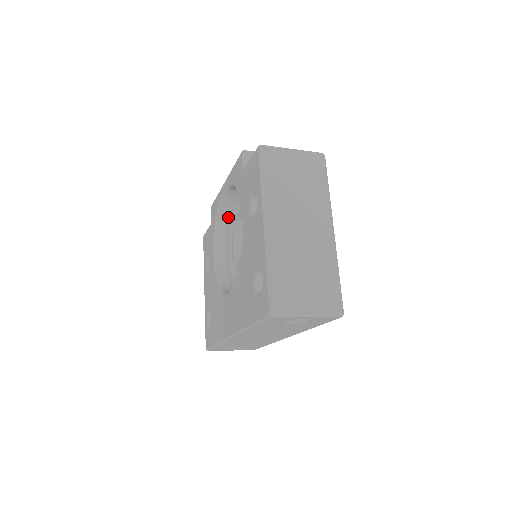
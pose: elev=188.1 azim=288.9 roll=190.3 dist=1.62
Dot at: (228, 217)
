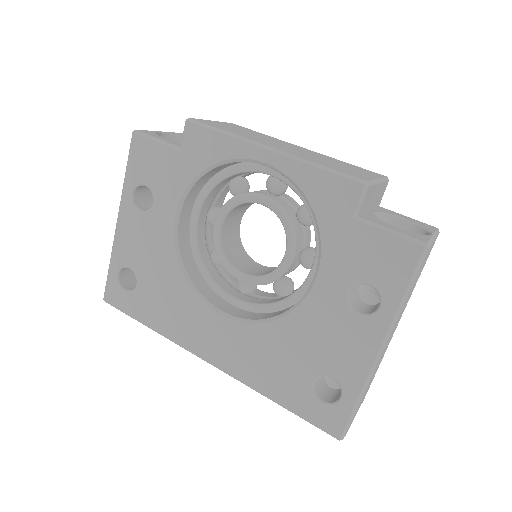
Dot at: (223, 167)
